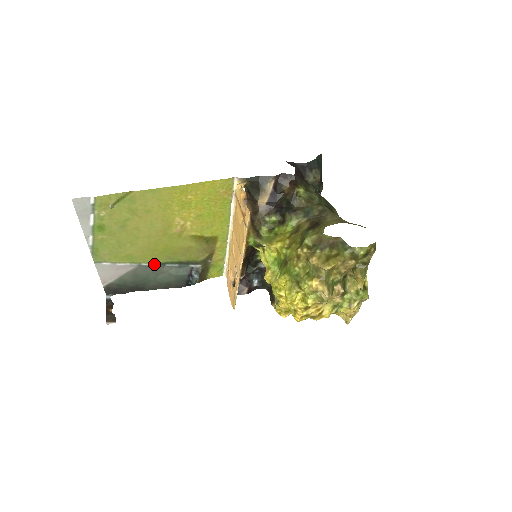
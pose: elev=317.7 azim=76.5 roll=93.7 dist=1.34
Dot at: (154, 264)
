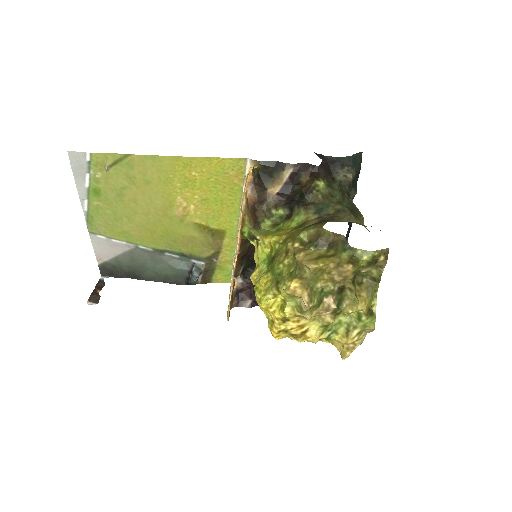
Dot at: (152, 249)
